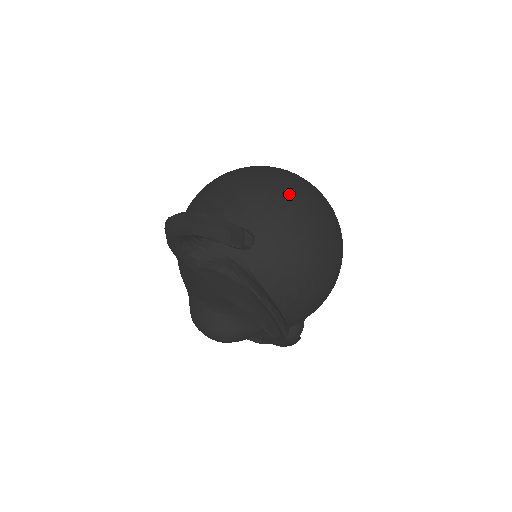
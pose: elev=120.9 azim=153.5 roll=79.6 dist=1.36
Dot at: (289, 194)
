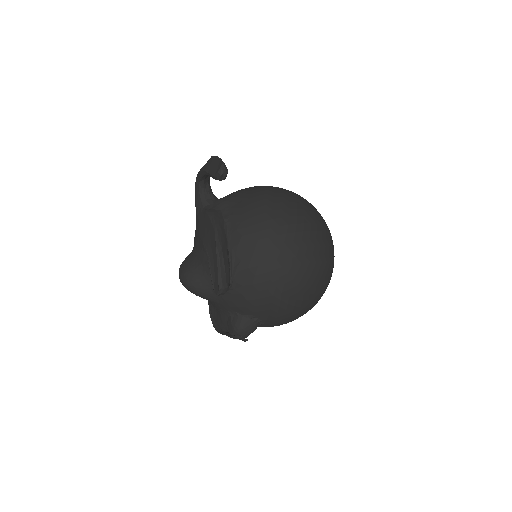
Dot at: (292, 201)
